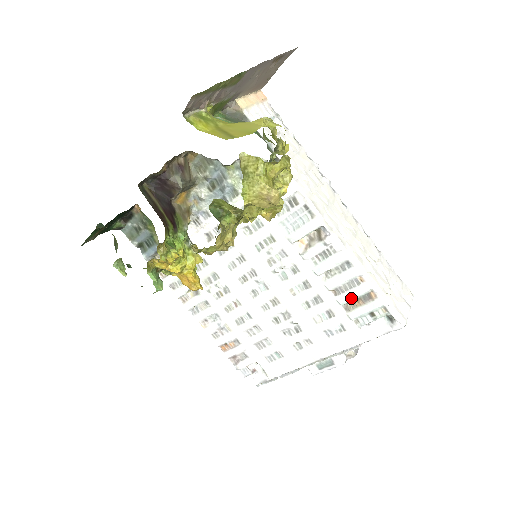
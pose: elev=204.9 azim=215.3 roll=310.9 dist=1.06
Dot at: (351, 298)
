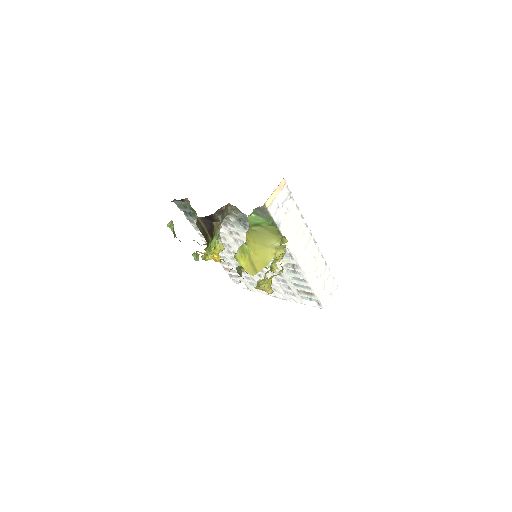
Dot at: (302, 290)
